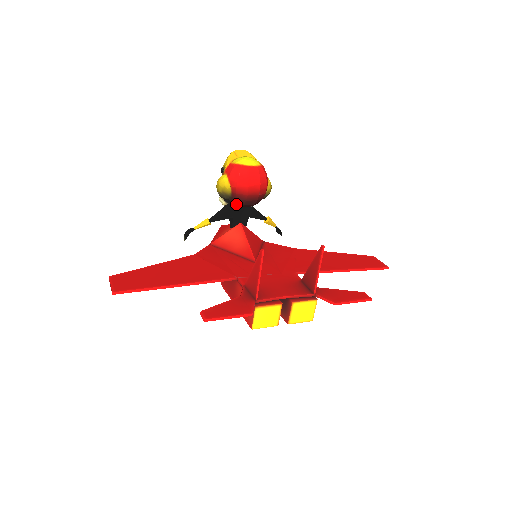
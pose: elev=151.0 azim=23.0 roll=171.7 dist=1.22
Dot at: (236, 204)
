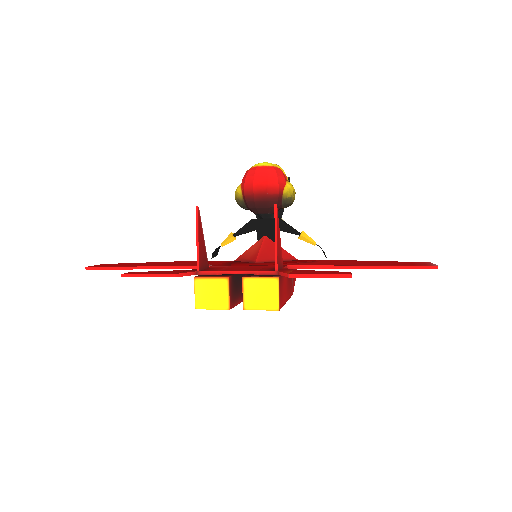
Dot at: (252, 211)
